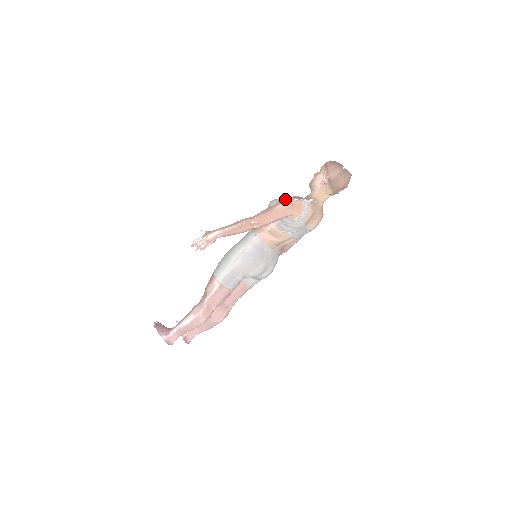
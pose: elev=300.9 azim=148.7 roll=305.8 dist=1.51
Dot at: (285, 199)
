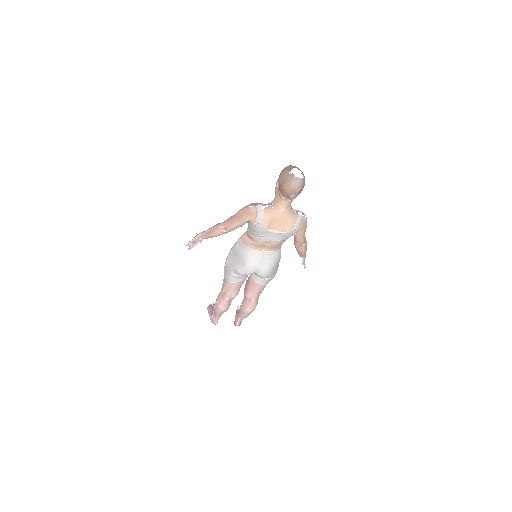
Dot at: (245, 206)
